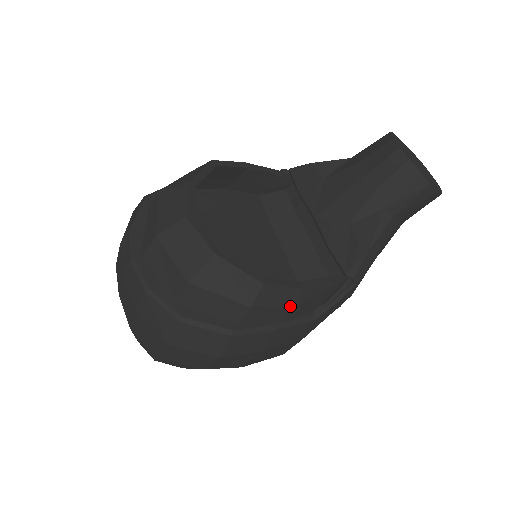
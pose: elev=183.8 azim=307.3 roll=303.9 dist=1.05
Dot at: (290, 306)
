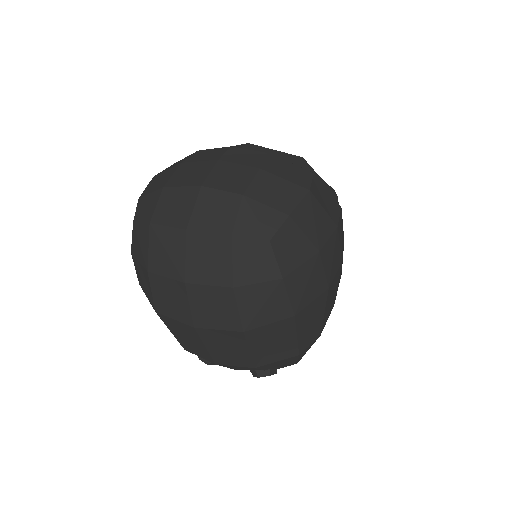
Dot at: occluded
